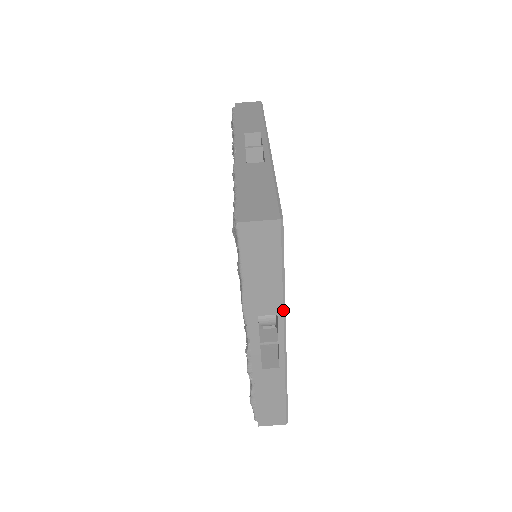
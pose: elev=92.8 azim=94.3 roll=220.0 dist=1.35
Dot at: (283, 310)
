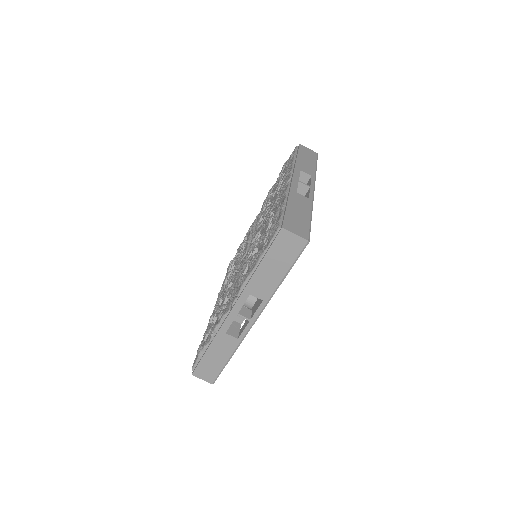
Dot at: (269, 300)
